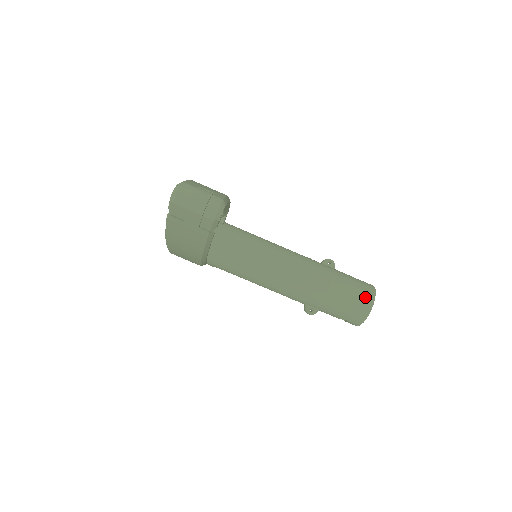
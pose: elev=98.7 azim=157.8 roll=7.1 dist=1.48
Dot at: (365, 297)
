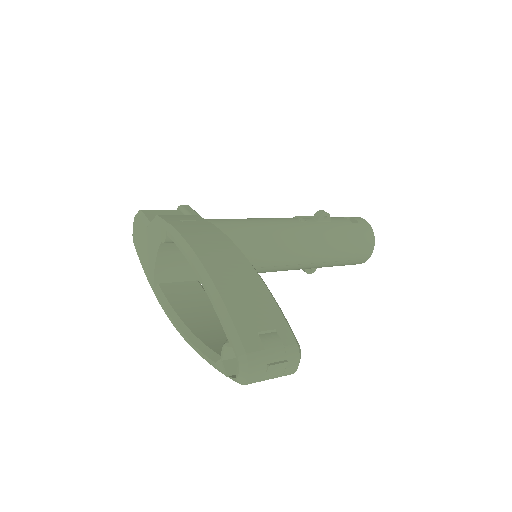
Dot at: (367, 246)
